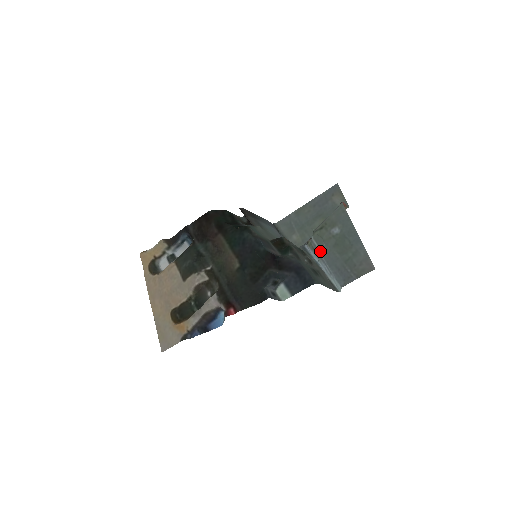
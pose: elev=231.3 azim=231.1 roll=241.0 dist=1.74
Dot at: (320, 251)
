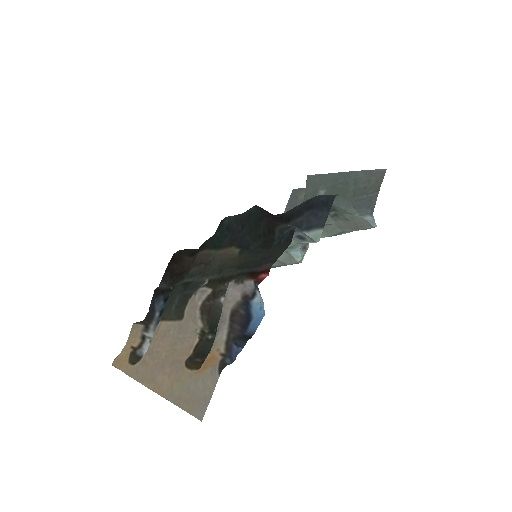
Dot at: occluded
